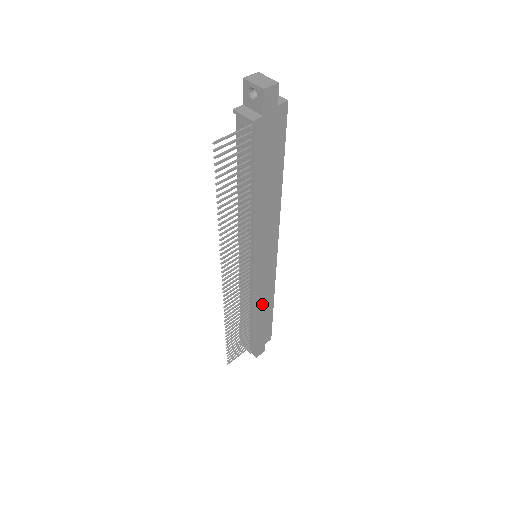
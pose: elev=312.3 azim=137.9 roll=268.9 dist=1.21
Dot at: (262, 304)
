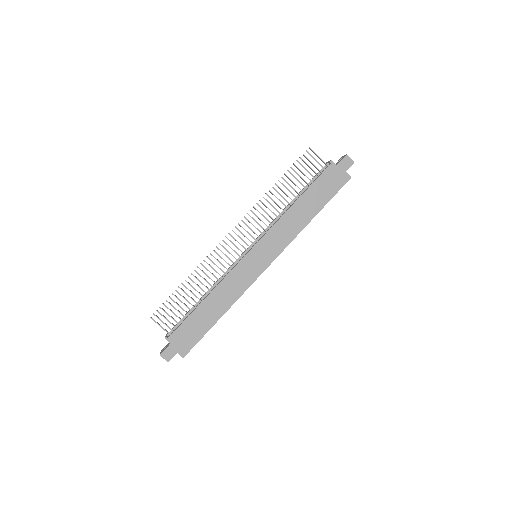
Dot at: (220, 298)
